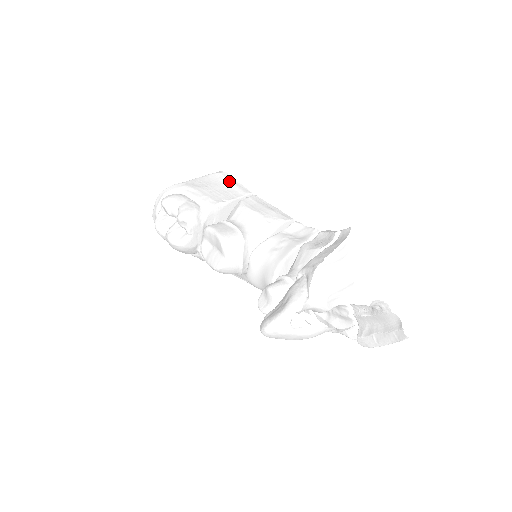
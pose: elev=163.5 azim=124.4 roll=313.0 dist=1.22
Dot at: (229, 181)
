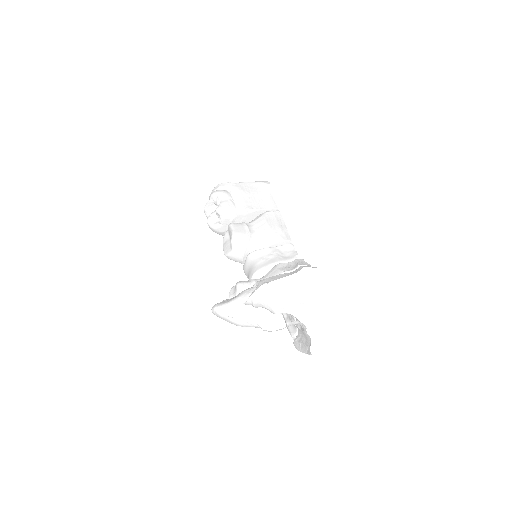
Dot at: (268, 193)
